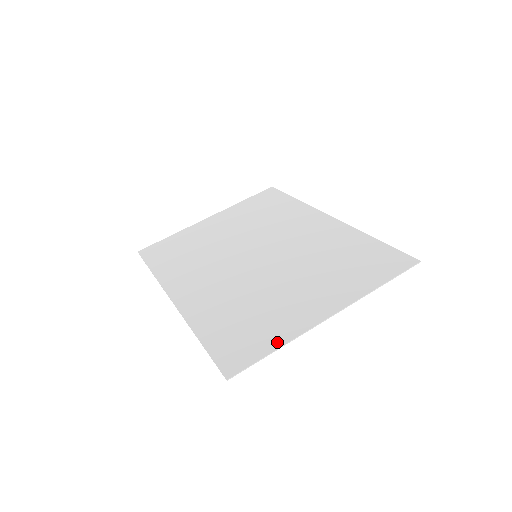
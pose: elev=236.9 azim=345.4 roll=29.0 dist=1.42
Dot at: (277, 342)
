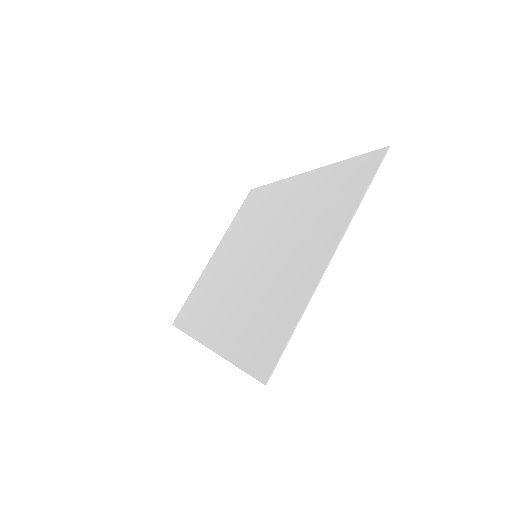
Dot at: (294, 318)
